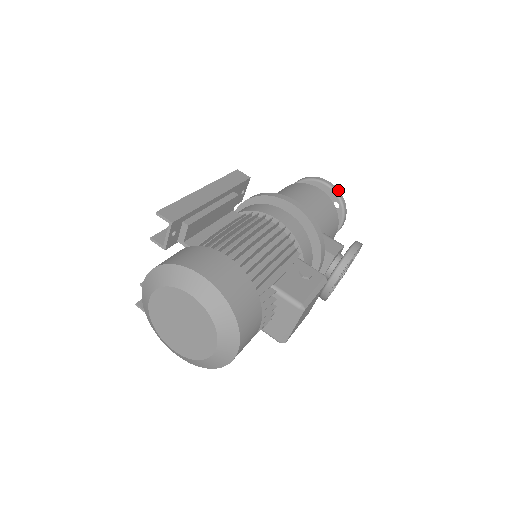
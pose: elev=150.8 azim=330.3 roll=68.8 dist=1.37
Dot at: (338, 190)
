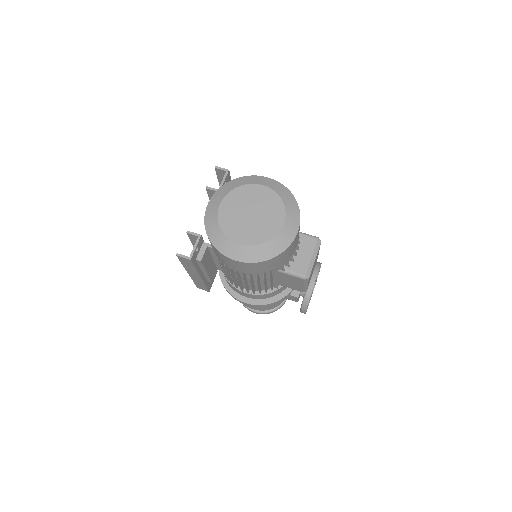
Dot at: occluded
